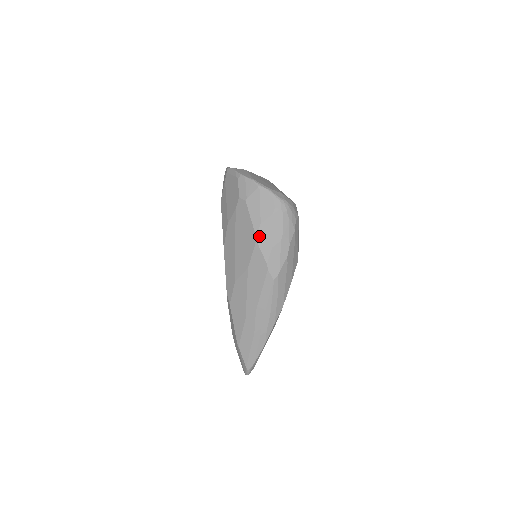
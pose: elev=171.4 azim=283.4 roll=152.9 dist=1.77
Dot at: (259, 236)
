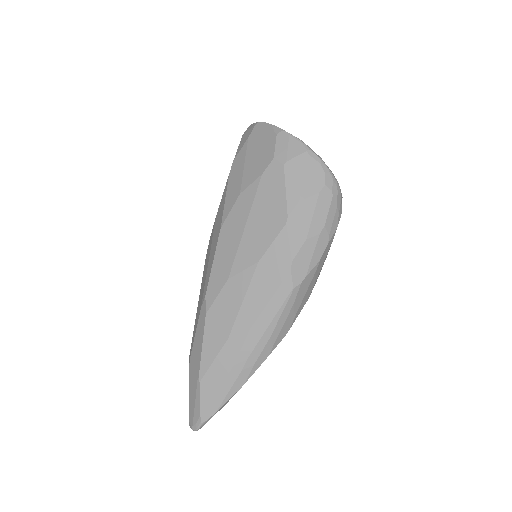
Dot at: (292, 218)
